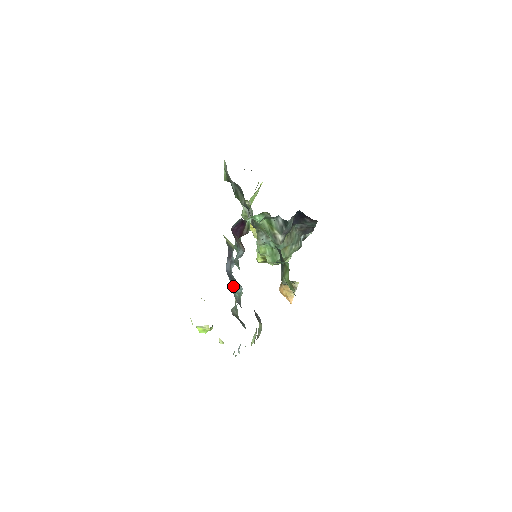
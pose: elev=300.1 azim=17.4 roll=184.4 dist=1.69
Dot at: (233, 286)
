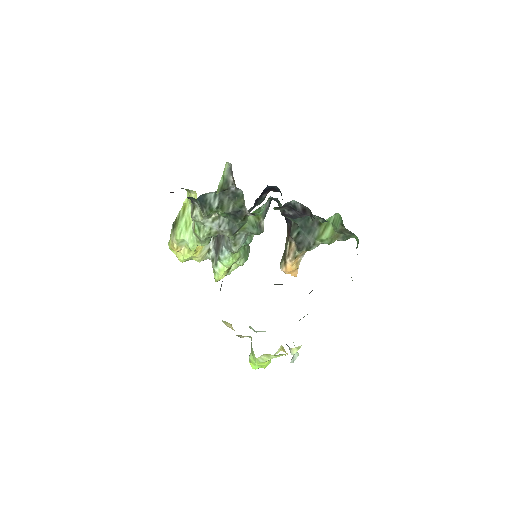
Dot at: occluded
